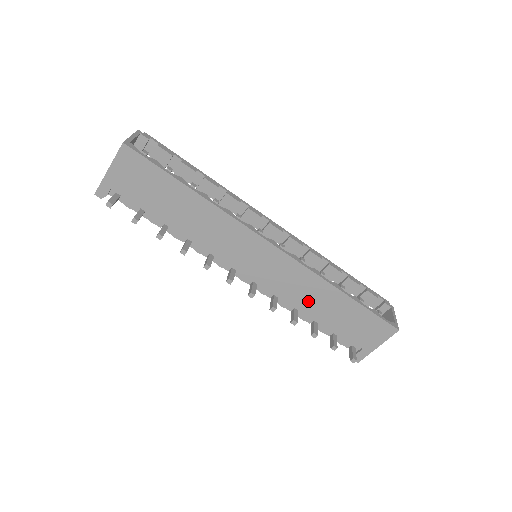
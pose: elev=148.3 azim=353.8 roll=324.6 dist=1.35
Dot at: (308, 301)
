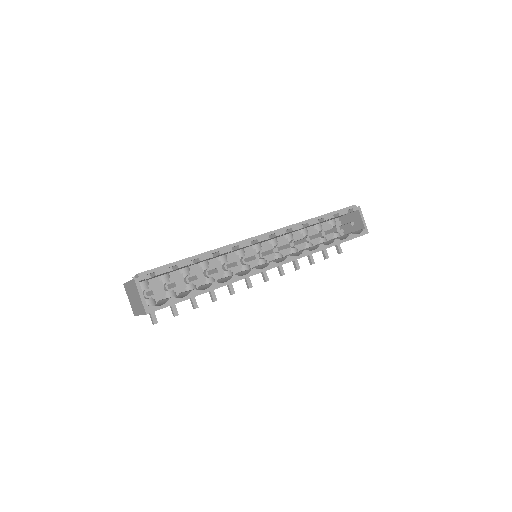
Dot at: occluded
